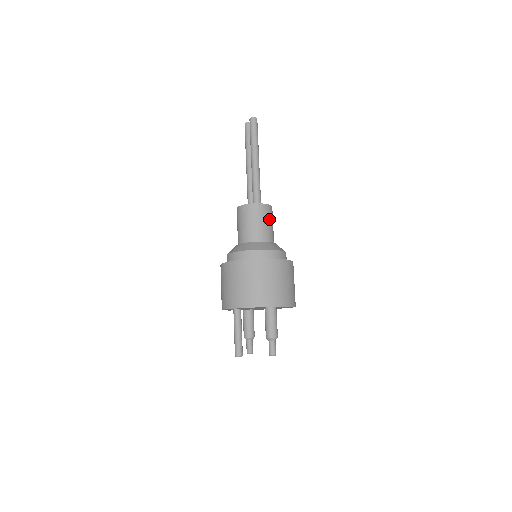
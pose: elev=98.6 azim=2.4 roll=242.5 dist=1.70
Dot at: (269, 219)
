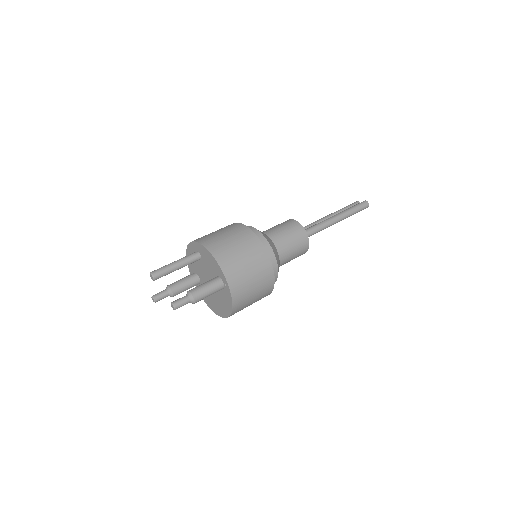
Dot at: (297, 250)
